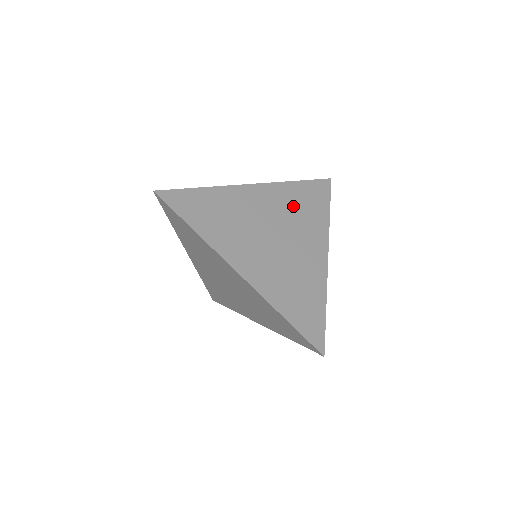
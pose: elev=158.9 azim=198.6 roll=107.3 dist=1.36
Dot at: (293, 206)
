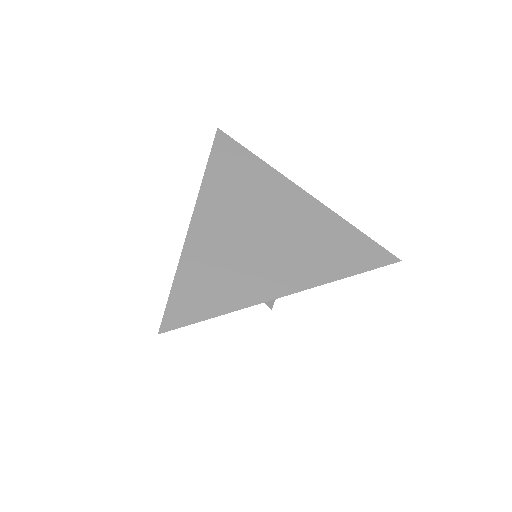
Dot at: (318, 235)
